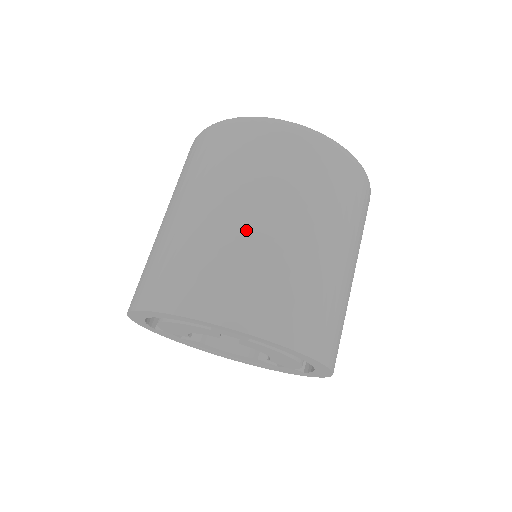
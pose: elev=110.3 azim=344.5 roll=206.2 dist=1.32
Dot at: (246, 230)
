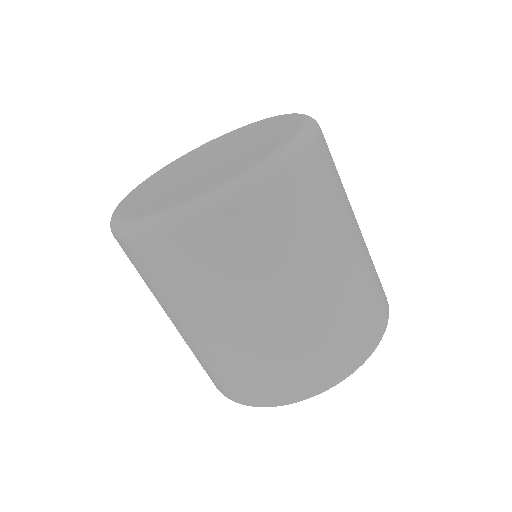
Dot at: (285, 324)
